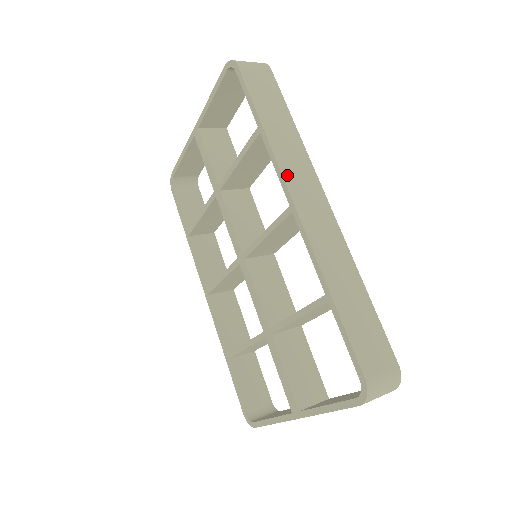
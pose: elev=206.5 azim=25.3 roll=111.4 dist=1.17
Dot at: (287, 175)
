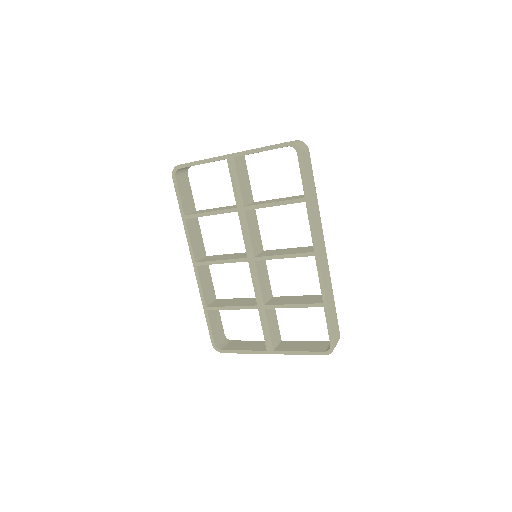
Dot at: (316, 234)
